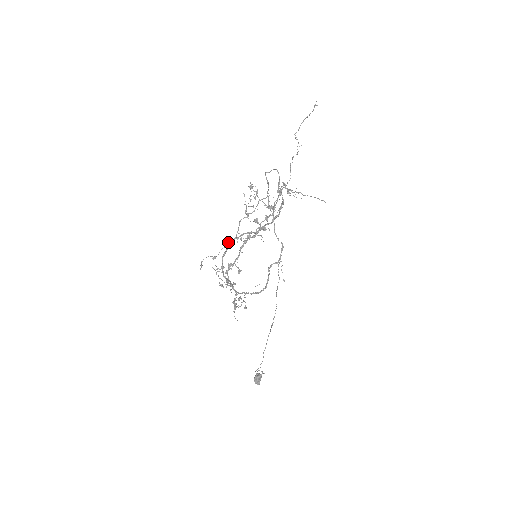
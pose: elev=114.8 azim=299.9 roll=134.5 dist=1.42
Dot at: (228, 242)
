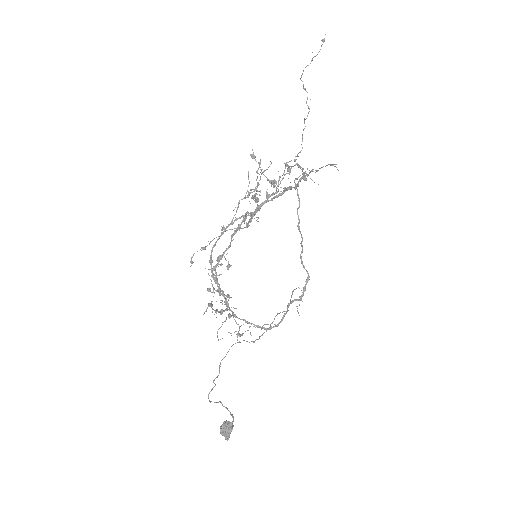
Dot at: occluded
